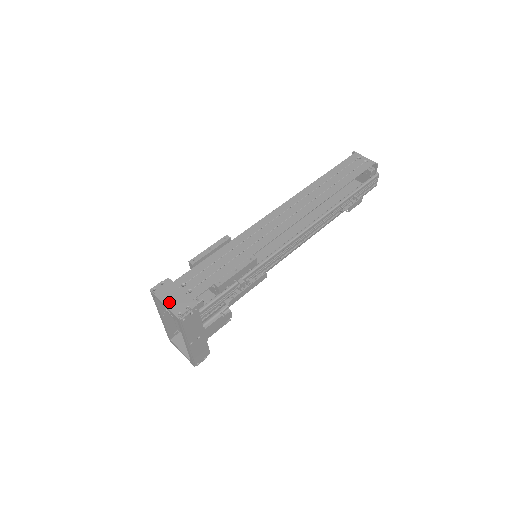
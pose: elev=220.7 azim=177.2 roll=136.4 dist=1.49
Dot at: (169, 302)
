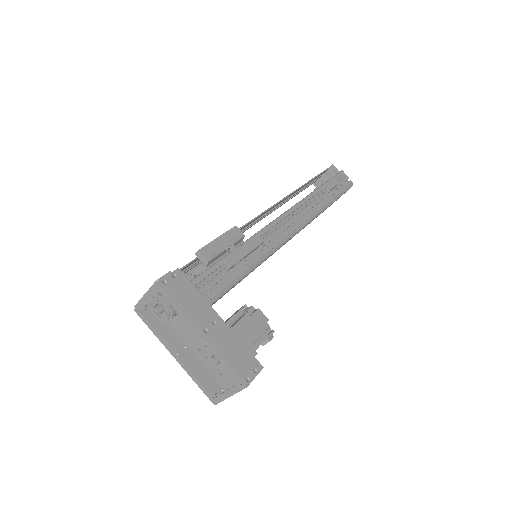
Dot at: (149, 290)
